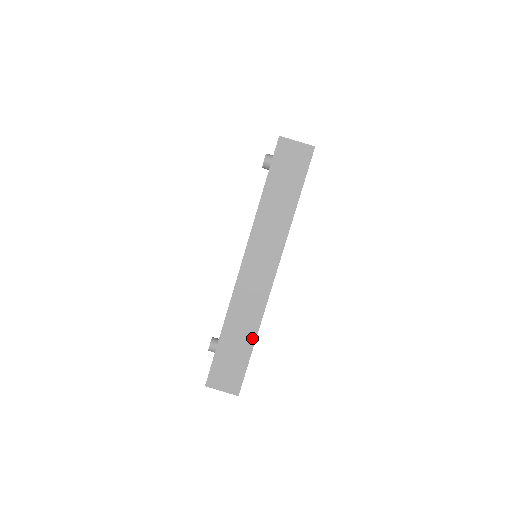
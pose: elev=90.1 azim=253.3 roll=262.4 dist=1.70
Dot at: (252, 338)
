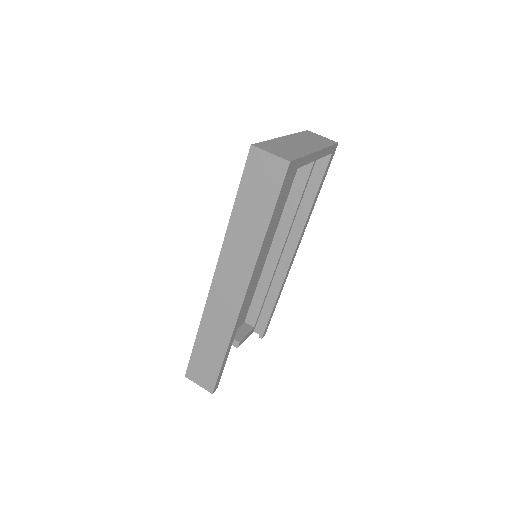
Dot at: (224, 348)
